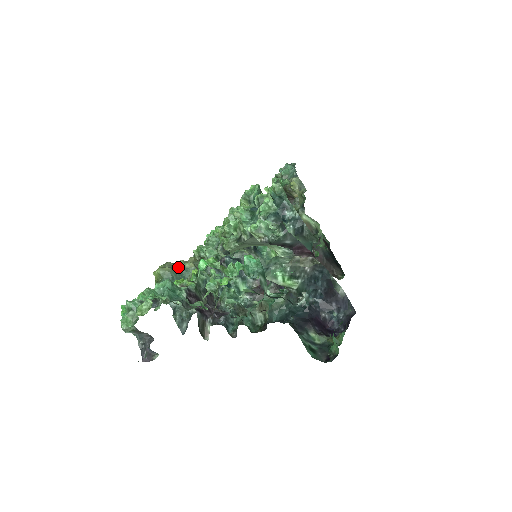
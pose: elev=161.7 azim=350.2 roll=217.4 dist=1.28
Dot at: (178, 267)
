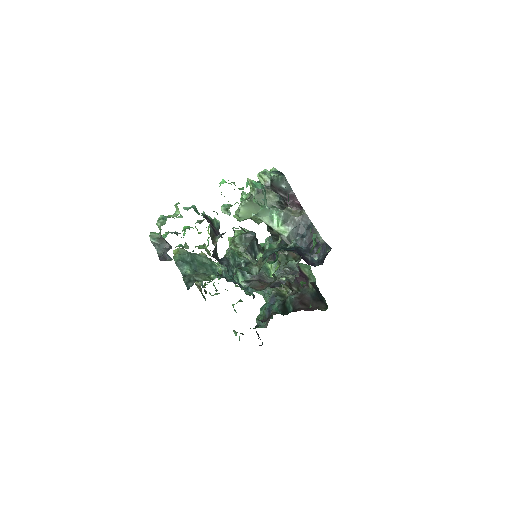
Dot at: occluded
